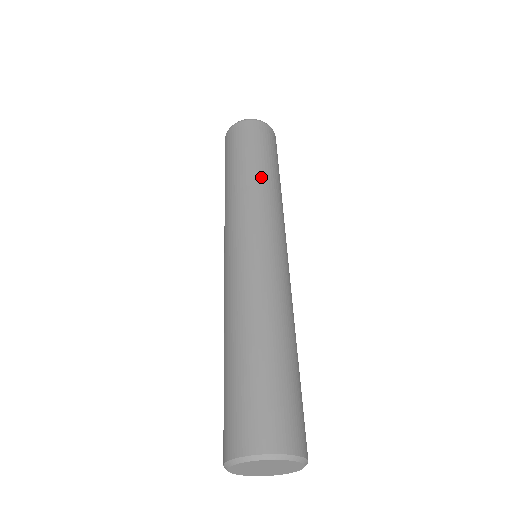
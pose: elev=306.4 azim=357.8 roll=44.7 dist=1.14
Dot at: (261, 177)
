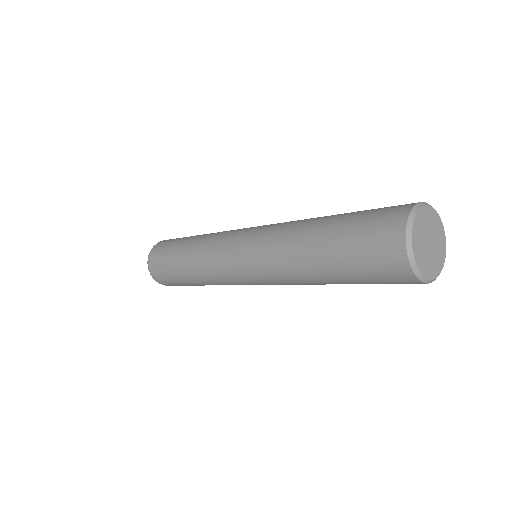
Dot at: occluded
